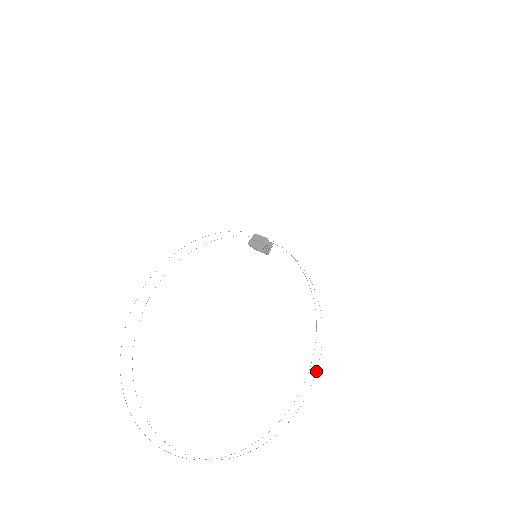
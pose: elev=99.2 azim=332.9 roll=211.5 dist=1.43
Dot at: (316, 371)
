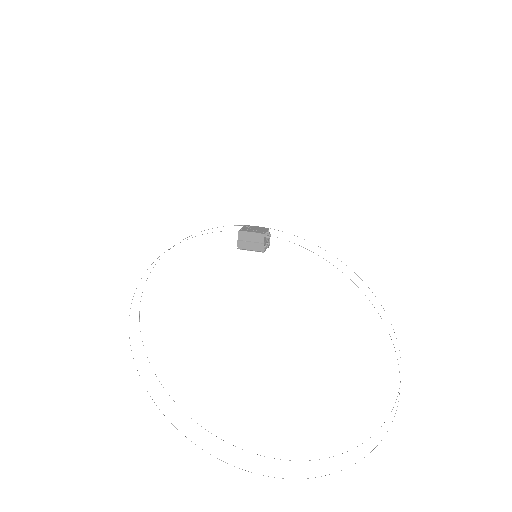
Dot at: occluded
